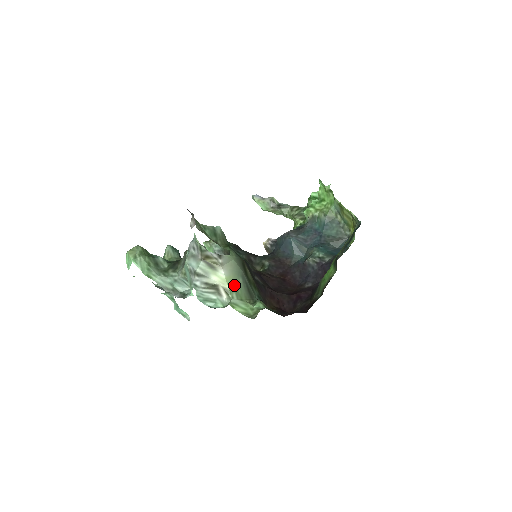
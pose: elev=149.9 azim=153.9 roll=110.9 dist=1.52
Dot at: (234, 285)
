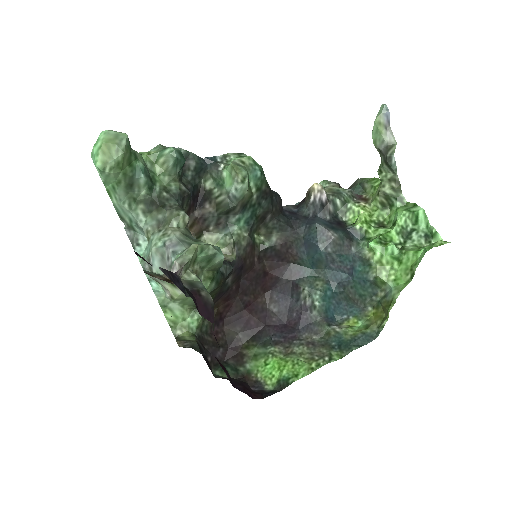
Dot at: (186, 298)
